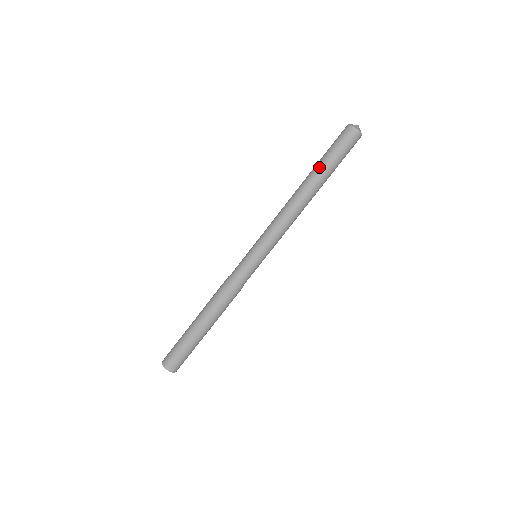
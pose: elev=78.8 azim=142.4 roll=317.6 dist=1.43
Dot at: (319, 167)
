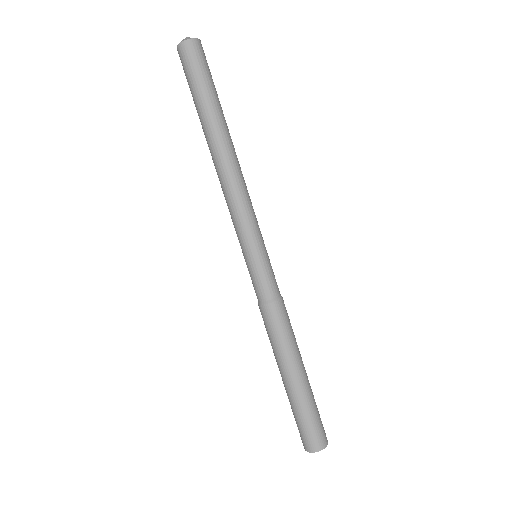
Dot at: (213, 109)
